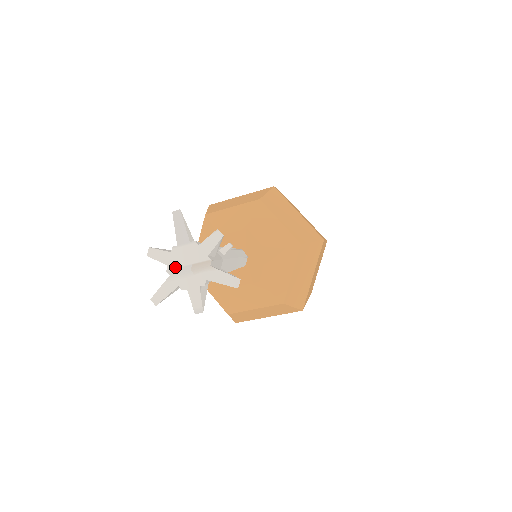
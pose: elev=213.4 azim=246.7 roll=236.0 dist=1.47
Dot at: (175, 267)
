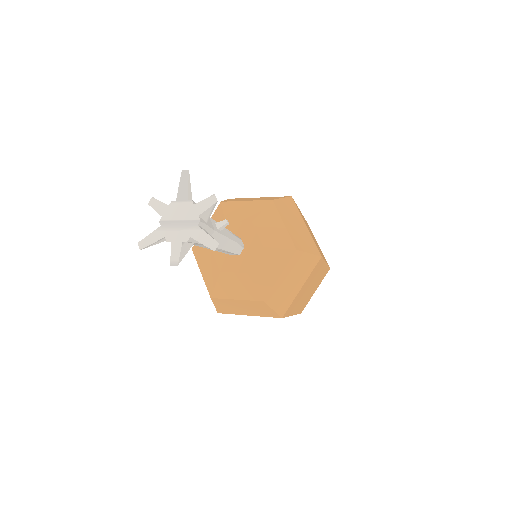
Dot at: (168, 219)
